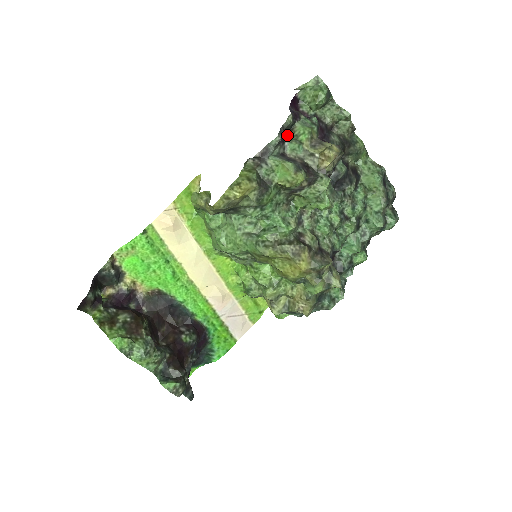
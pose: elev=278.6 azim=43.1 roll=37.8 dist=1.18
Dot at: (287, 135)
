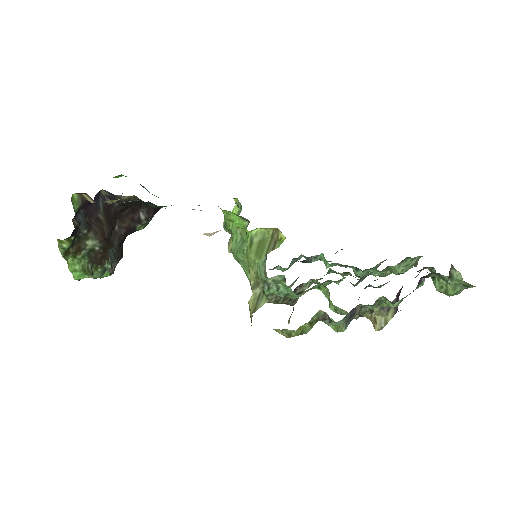
Dot at: occluded
